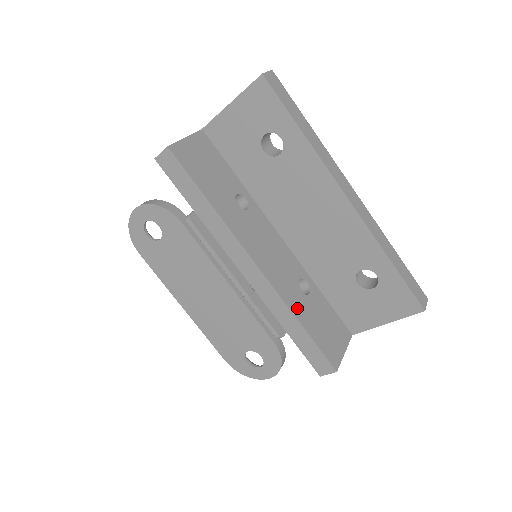
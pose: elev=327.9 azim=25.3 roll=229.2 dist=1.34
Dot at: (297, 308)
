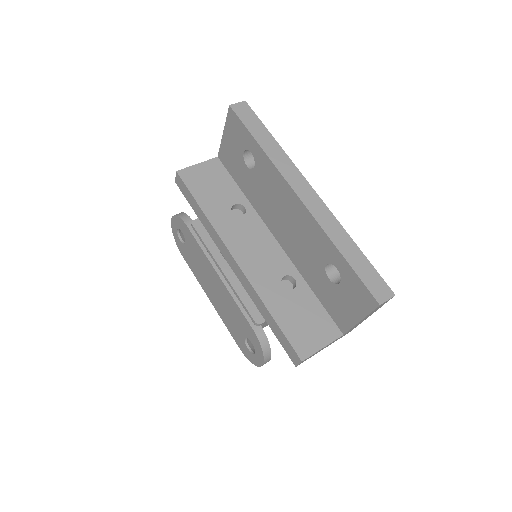
Dot at: (270, 298)
